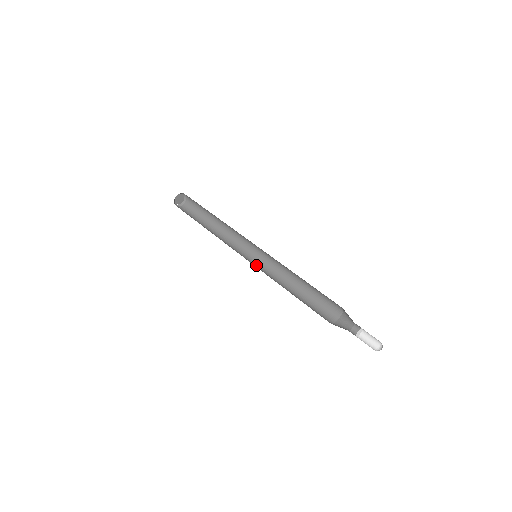
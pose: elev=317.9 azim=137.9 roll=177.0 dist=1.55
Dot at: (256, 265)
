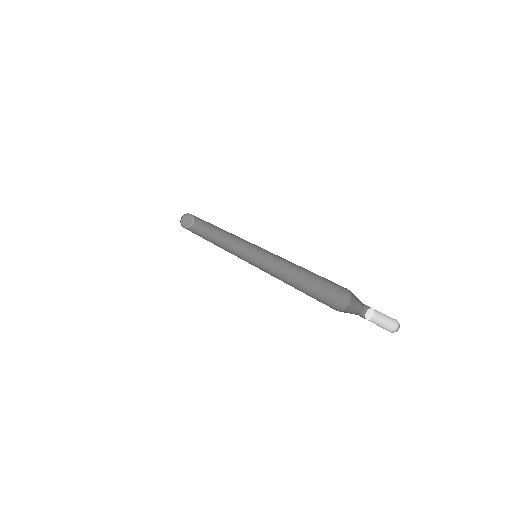
Dot at: (258, 266)
